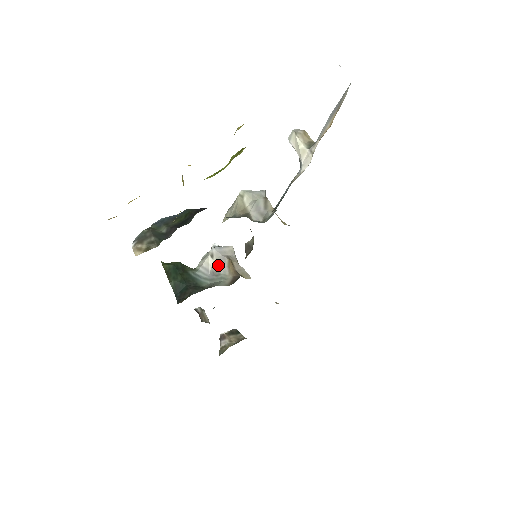
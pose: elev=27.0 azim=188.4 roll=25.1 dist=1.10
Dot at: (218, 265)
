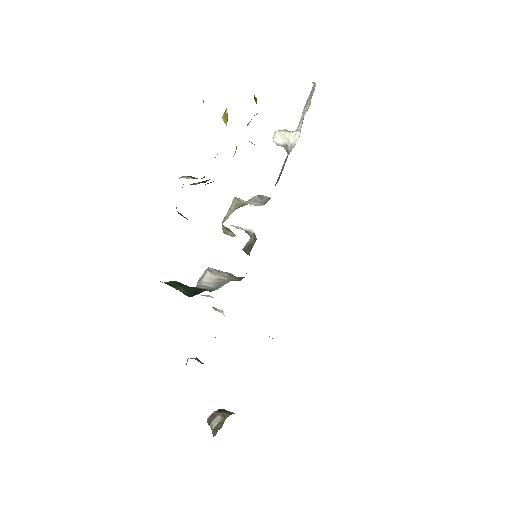
Dot at: (220, 276)
